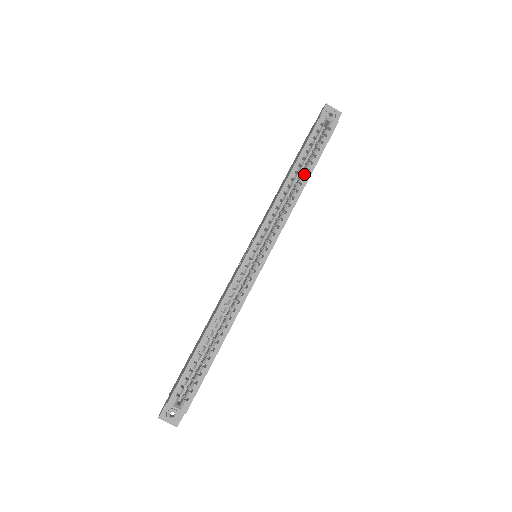
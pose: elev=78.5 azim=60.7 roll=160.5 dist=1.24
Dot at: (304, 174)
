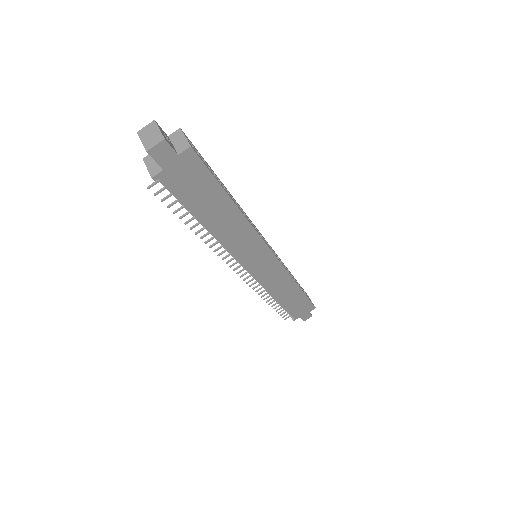
Dot at: occluded
